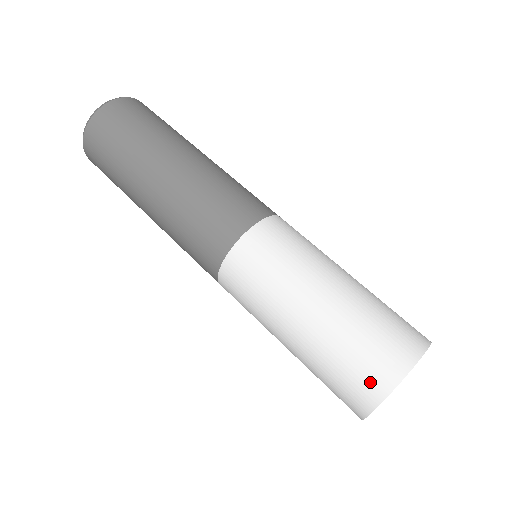
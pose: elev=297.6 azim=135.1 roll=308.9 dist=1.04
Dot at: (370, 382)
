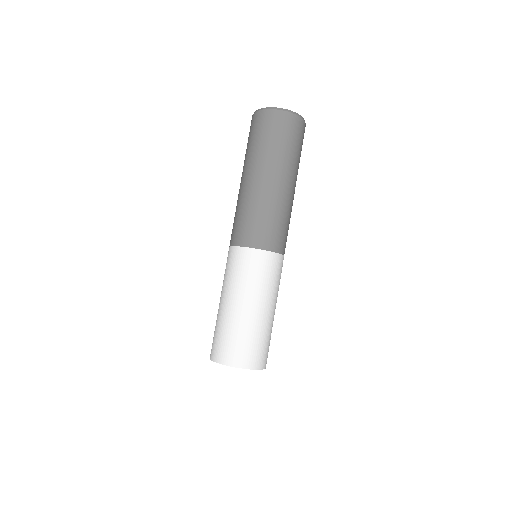
Dot at: occluded
